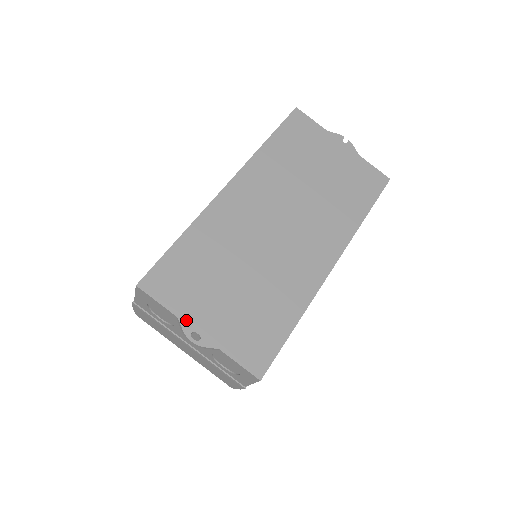
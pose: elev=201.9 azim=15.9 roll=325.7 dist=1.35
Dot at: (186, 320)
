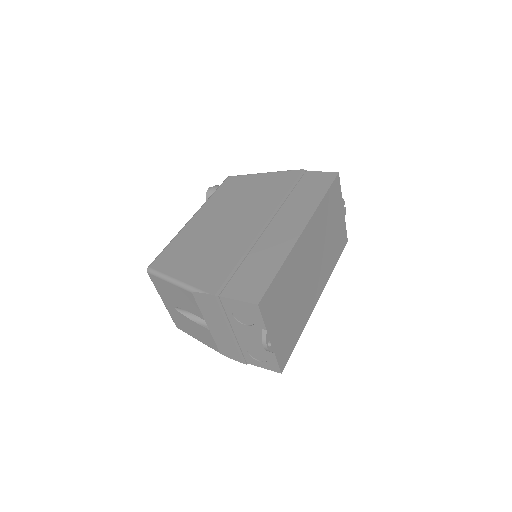
Dot at: (269, 332)
